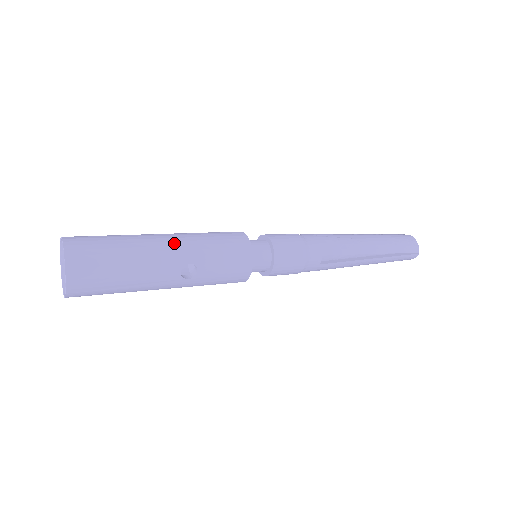
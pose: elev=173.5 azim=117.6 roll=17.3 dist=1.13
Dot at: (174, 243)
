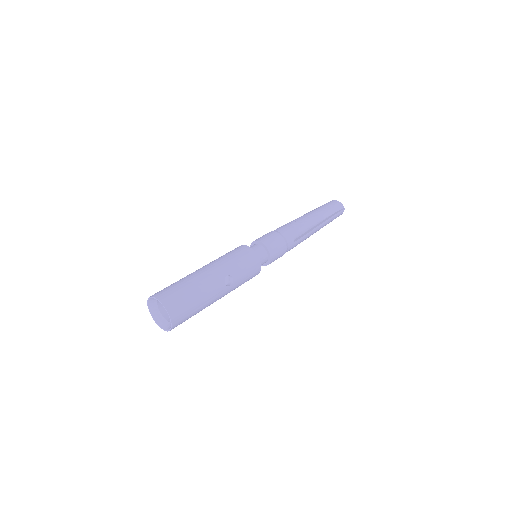
Dot at: (212, 269)
